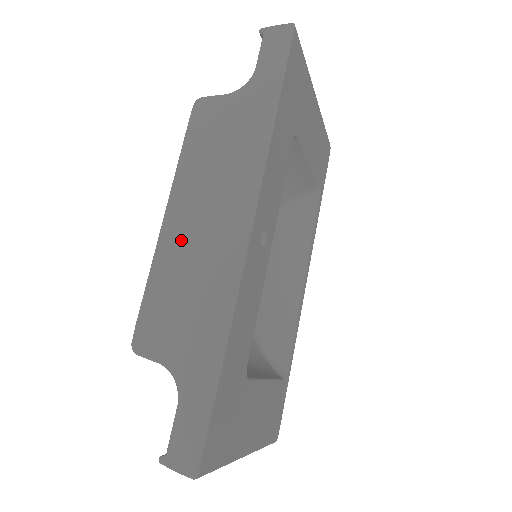
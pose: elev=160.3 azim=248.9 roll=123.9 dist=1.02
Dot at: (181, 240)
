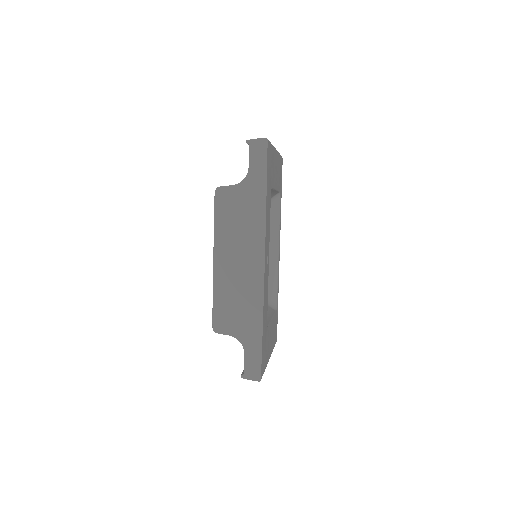
Dot at: (227, 273)
